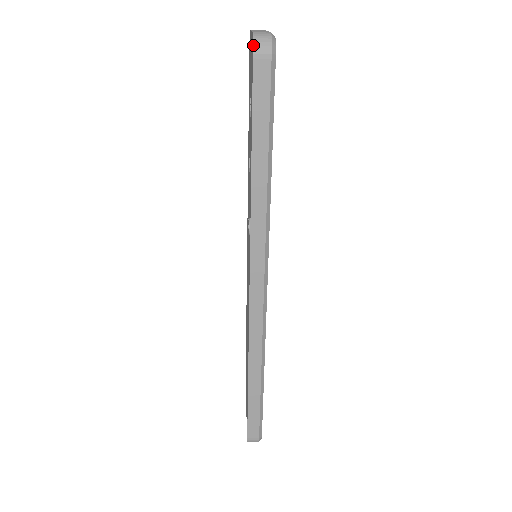
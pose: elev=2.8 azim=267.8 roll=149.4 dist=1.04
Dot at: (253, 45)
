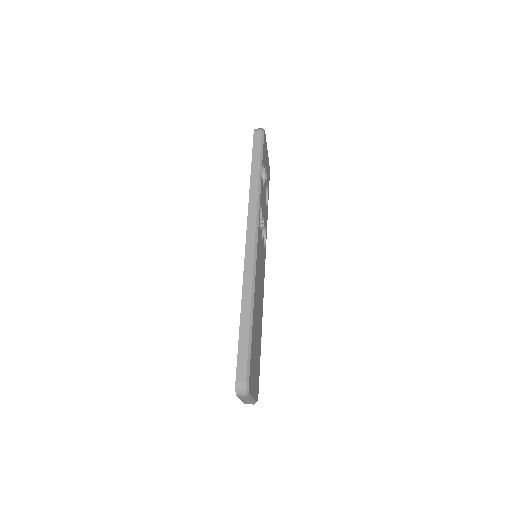
Dot at: (254, 129)
